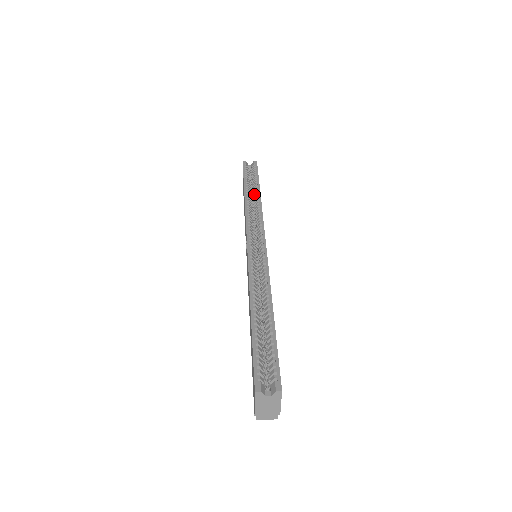
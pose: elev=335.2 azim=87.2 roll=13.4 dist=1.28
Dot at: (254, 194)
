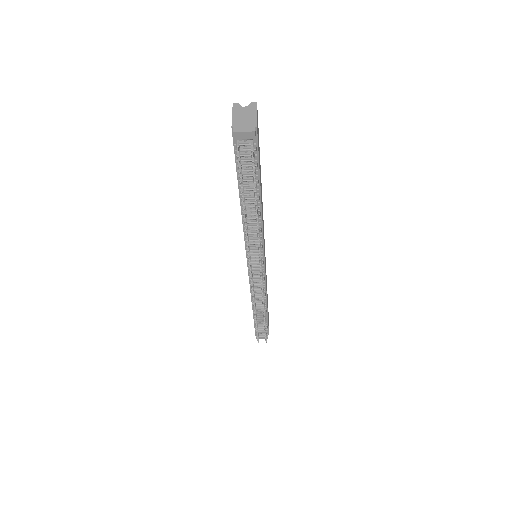
Dot at: occluded
